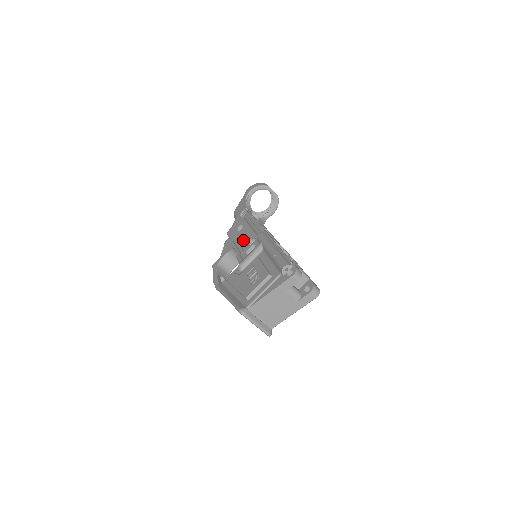
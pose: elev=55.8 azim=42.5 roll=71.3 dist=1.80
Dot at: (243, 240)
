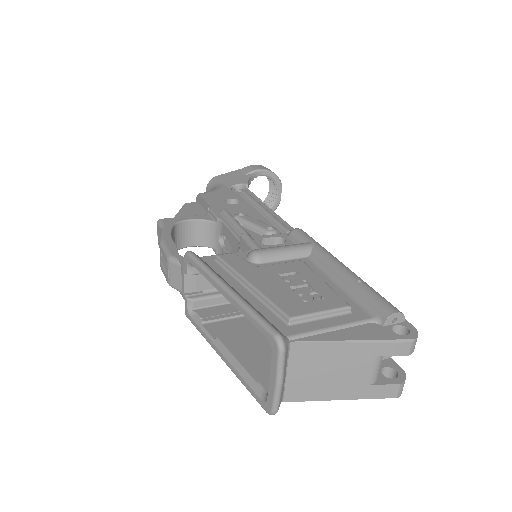
Dot at: (251, 220)
